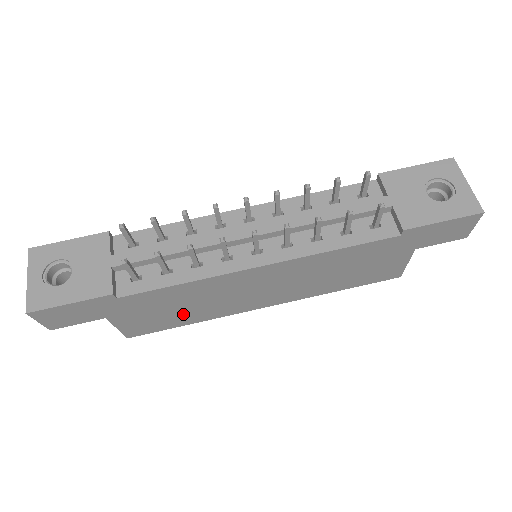
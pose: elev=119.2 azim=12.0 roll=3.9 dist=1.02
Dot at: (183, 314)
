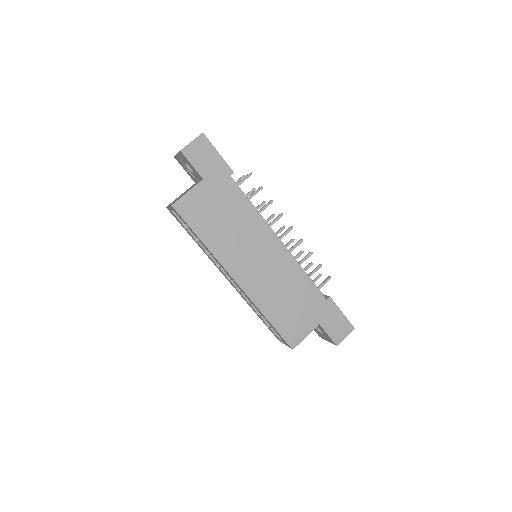
Dot at: (216, 227)
